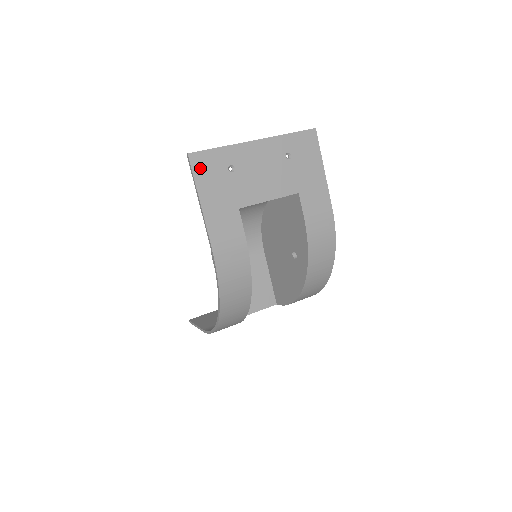
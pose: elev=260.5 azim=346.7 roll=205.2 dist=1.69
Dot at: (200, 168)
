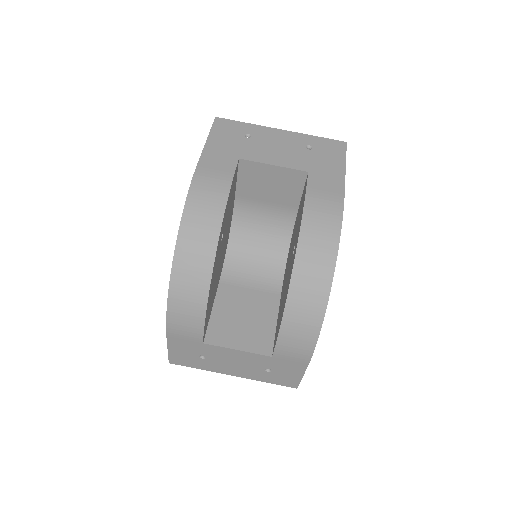
Dot at: (220, 127)
